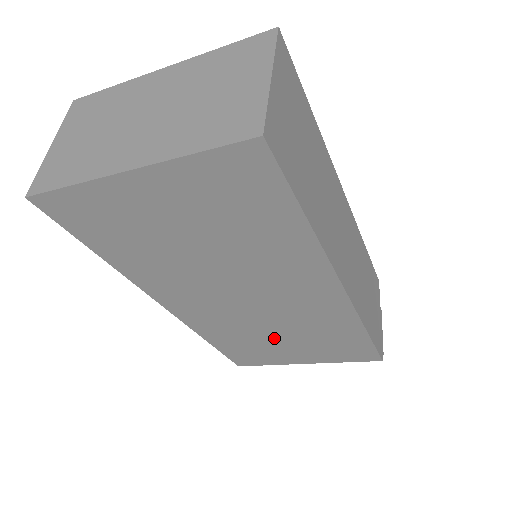
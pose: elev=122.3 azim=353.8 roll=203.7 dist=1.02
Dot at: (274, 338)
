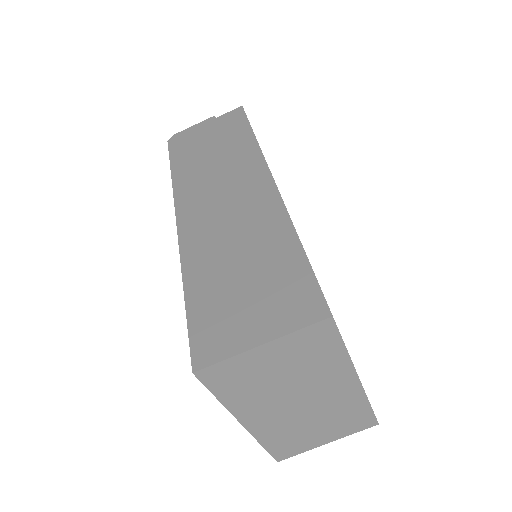
Dot at: occluded
